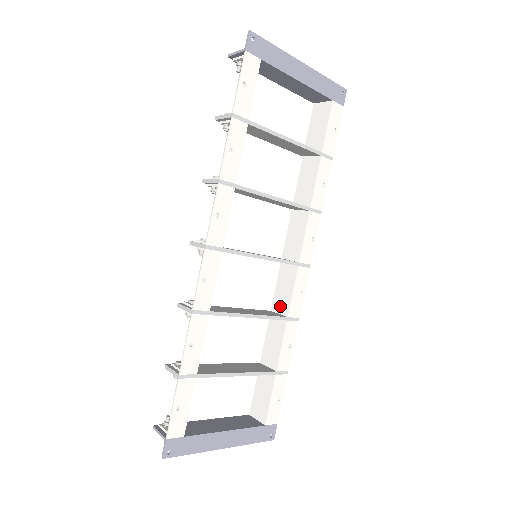
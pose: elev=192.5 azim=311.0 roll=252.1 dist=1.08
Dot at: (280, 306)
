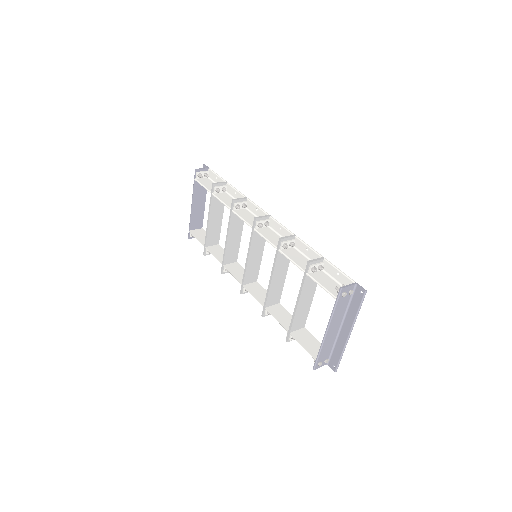
Dot at: occluded
